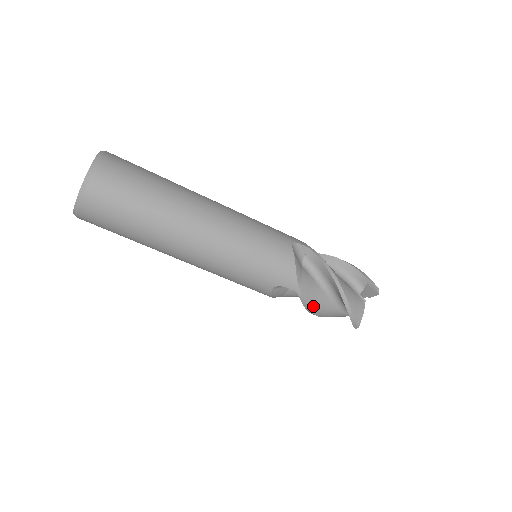
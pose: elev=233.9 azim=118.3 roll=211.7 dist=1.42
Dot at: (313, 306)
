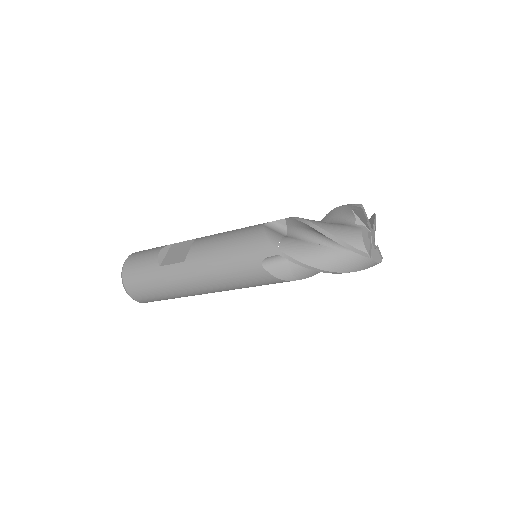
Dot at: occluded
